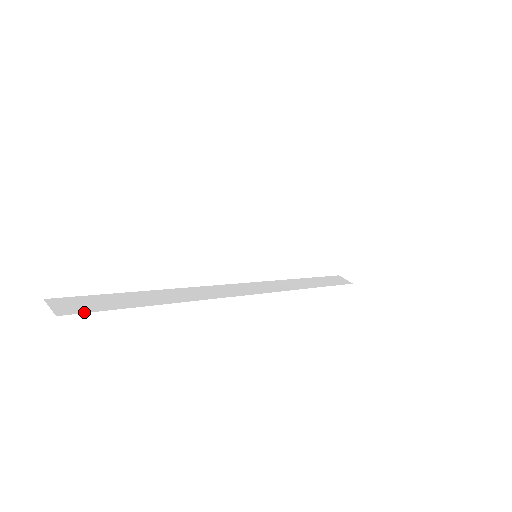
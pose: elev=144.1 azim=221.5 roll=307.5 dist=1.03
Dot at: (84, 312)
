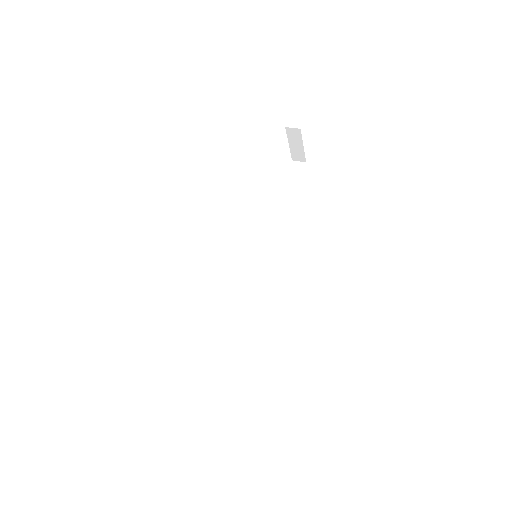
Dot at: (226, 391)
